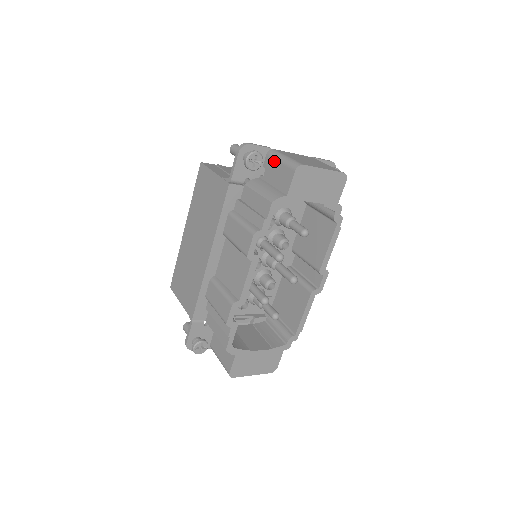
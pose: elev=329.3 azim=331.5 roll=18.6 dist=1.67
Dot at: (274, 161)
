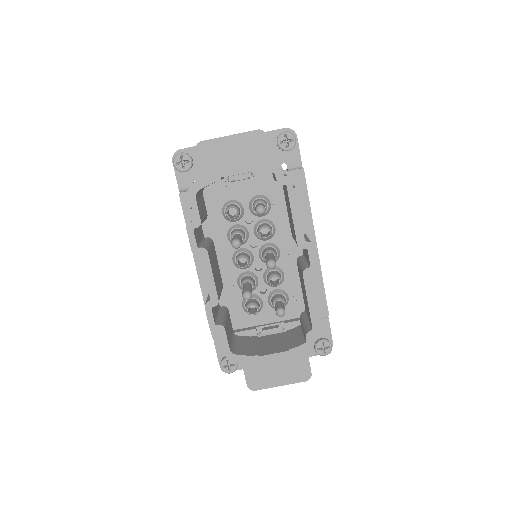
Dot at: occluded
